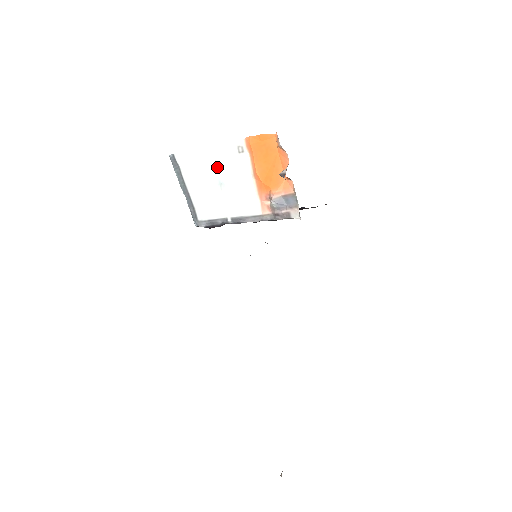
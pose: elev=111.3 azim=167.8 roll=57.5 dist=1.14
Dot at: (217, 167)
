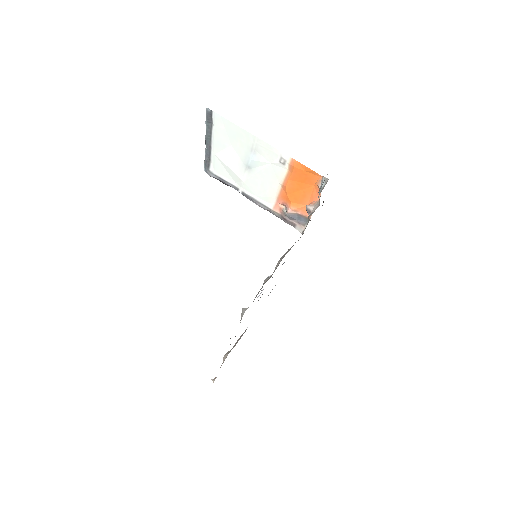
Dot at: (252, 154)
